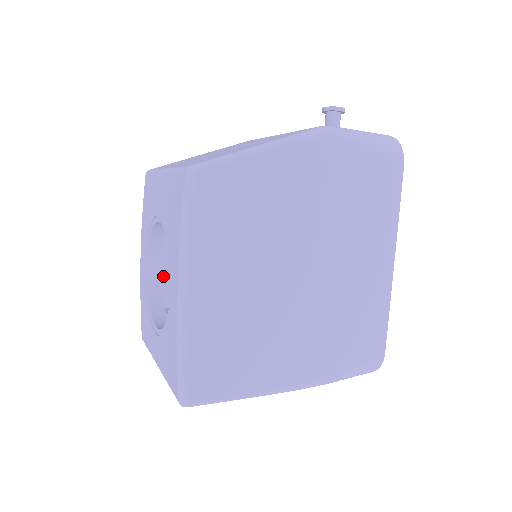
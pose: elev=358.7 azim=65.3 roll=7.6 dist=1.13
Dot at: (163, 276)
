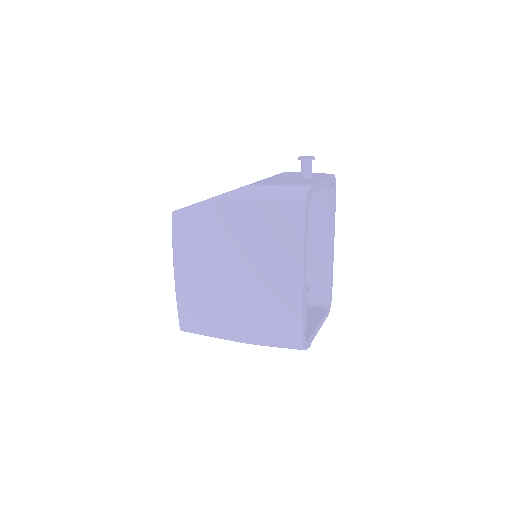
Dot at: occluded
